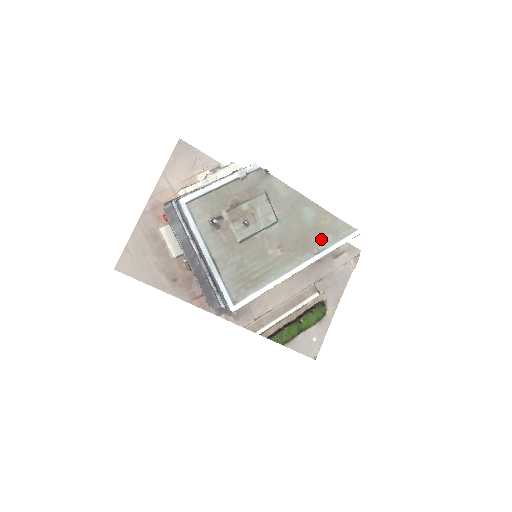
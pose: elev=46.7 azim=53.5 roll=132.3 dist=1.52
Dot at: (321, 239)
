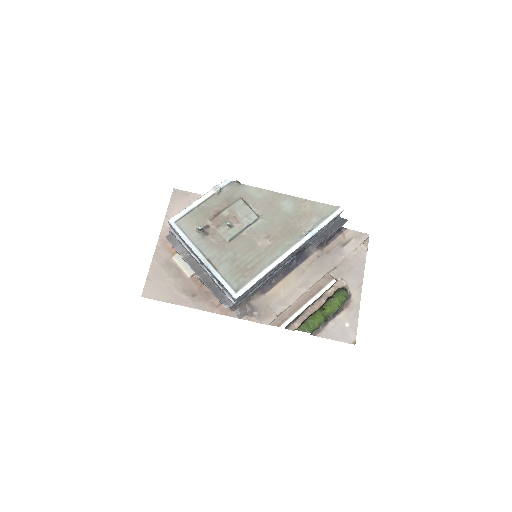
Dot at: (306, 223)
